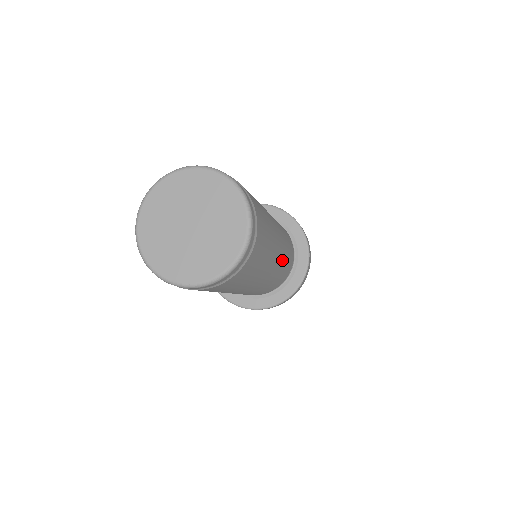
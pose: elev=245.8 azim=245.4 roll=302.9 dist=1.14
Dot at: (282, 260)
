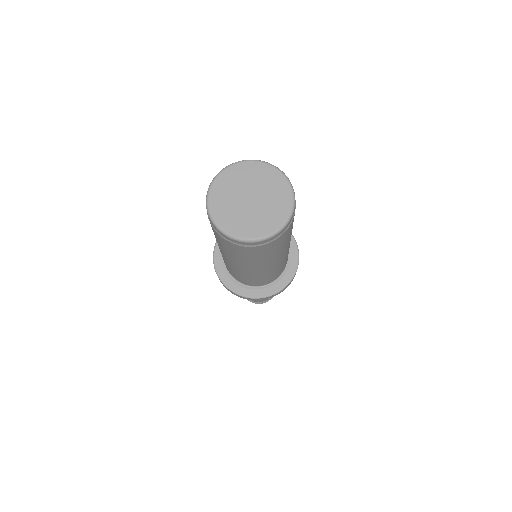
Dot at: occluded
